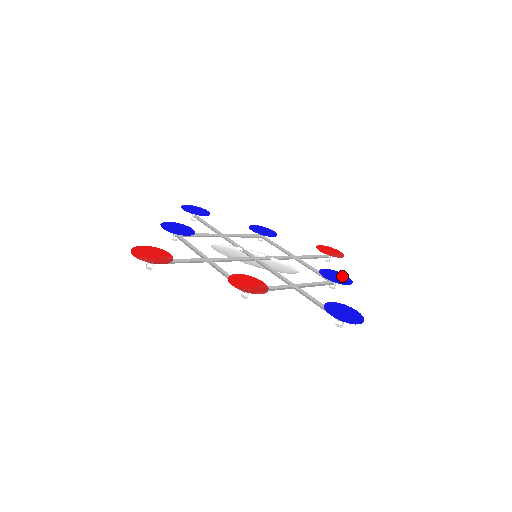
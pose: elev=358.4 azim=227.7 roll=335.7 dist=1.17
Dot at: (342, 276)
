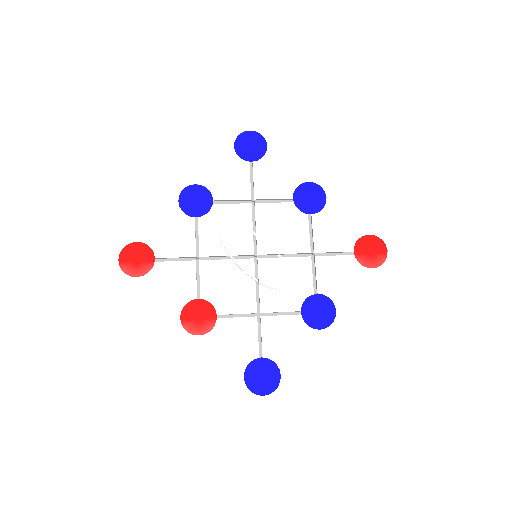
Dot at: (329, 311)
